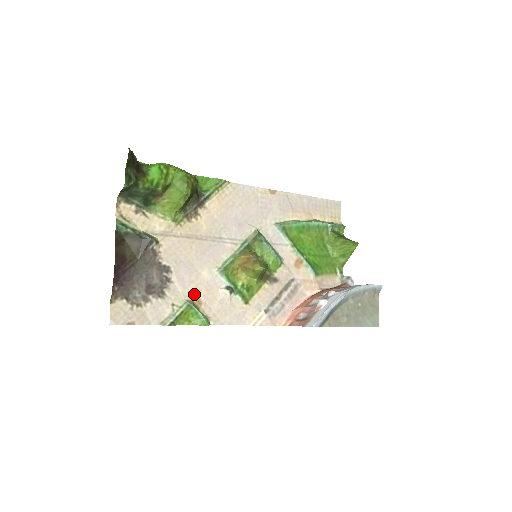
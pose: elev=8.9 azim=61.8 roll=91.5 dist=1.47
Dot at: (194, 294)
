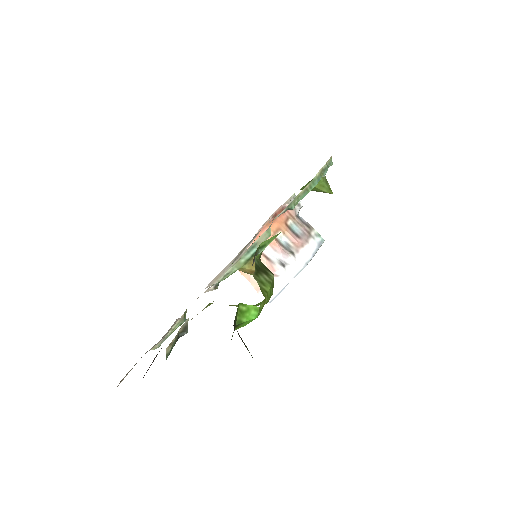
Dot at: occluded
